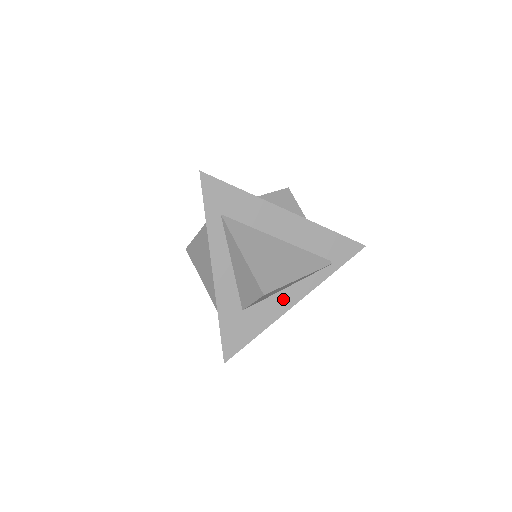
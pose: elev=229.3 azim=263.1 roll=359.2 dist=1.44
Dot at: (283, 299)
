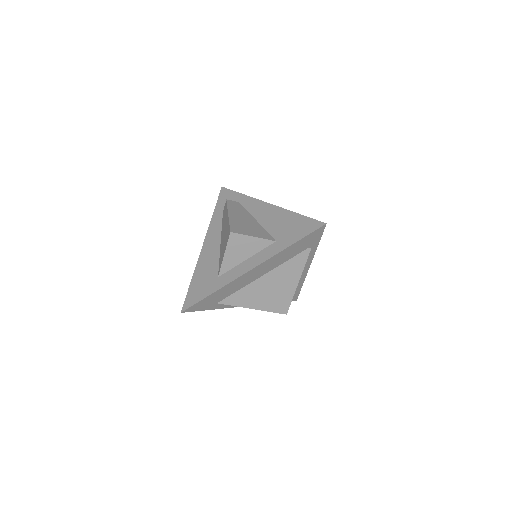
Dot at: occluded
